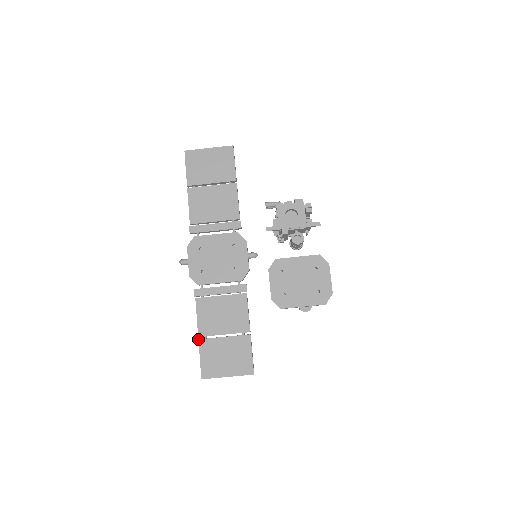
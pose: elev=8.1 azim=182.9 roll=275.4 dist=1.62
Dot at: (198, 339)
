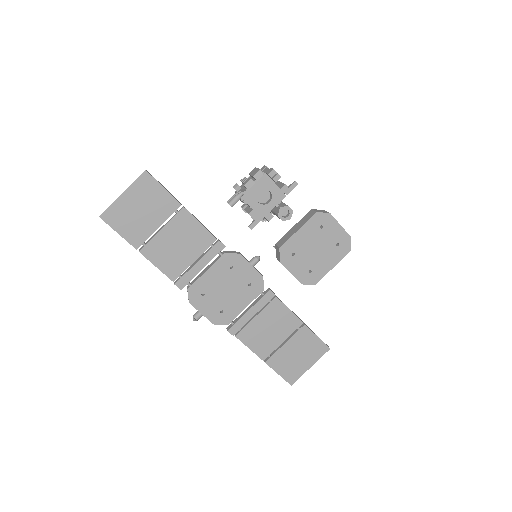
Dot at: occluded
